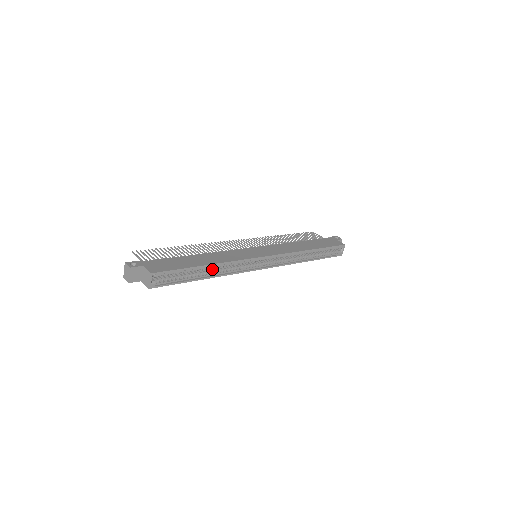
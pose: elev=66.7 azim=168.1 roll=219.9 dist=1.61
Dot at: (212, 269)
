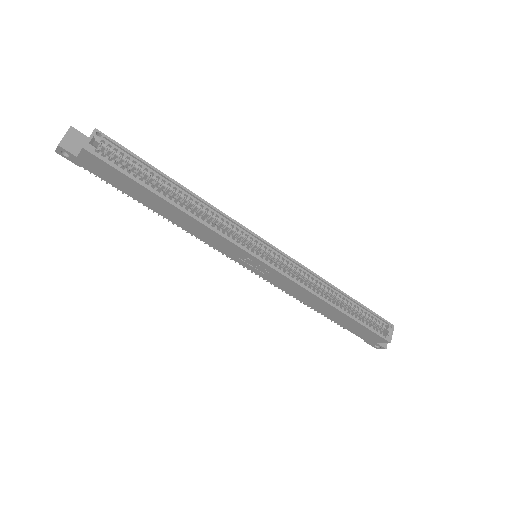
Dot at: (186, 209)
